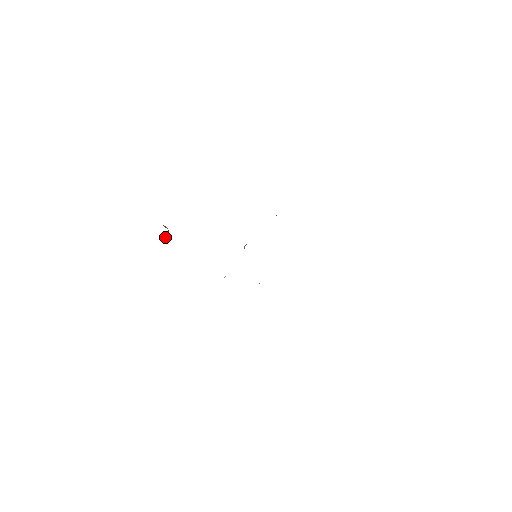
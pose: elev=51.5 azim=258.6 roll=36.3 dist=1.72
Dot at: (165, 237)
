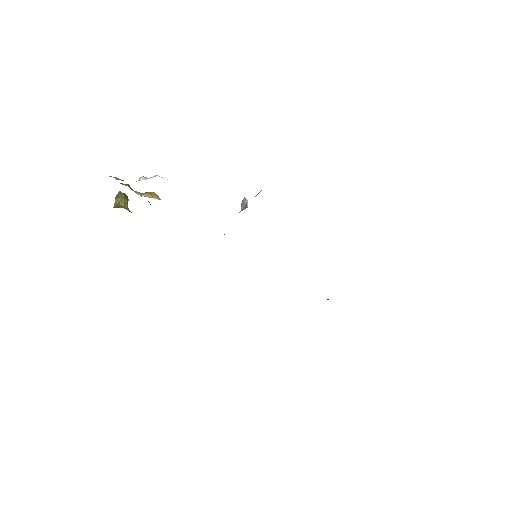
Dot at: occluded
